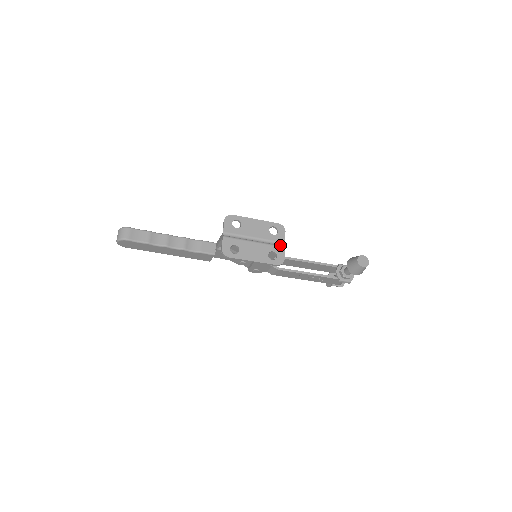
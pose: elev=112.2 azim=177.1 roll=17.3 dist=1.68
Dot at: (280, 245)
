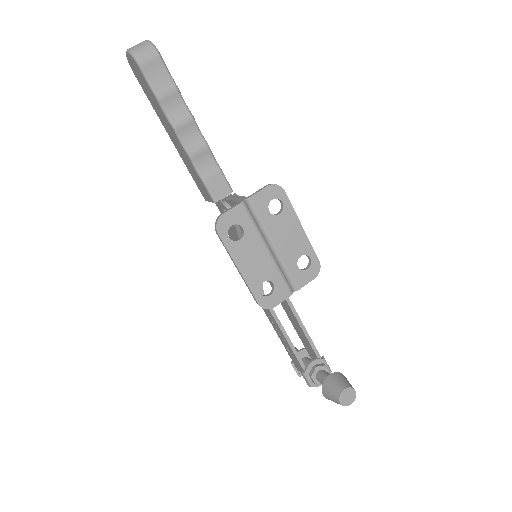
Dot at: (290, 286)
